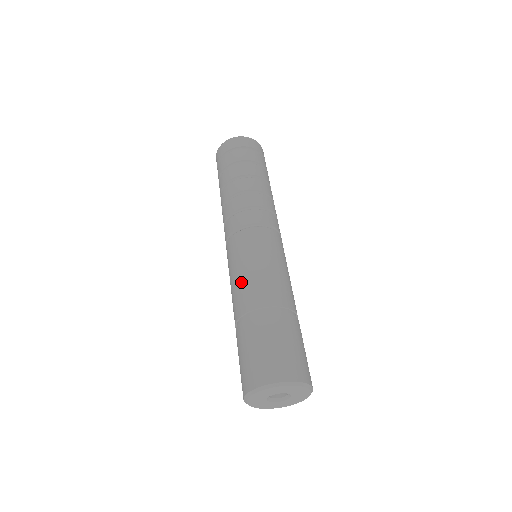
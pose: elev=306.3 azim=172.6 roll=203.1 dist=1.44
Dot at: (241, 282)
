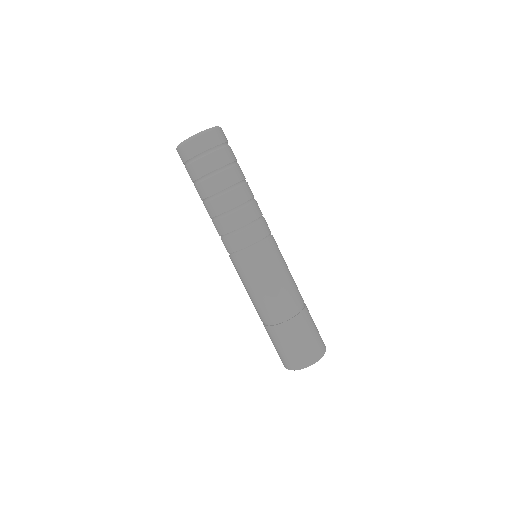
Dot at: (275, 293)
